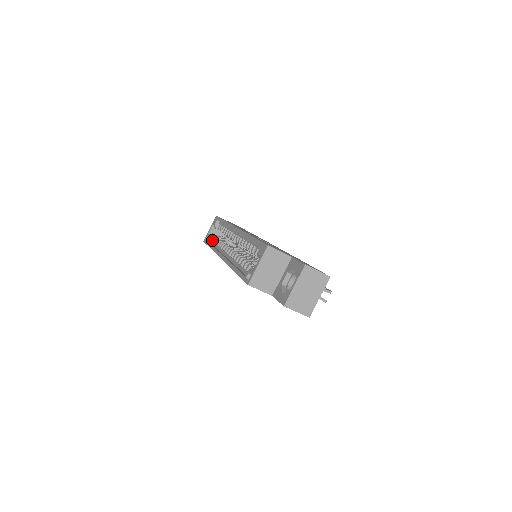
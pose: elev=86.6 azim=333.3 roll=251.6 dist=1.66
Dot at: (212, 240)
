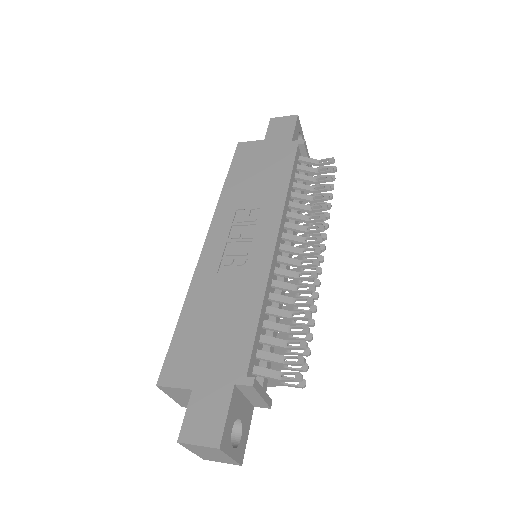
Dot at: occluded
